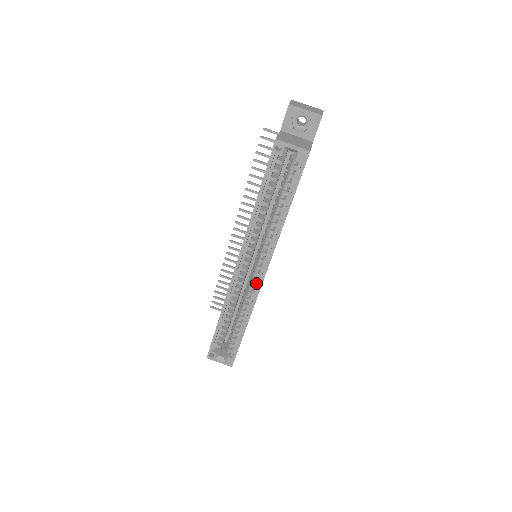
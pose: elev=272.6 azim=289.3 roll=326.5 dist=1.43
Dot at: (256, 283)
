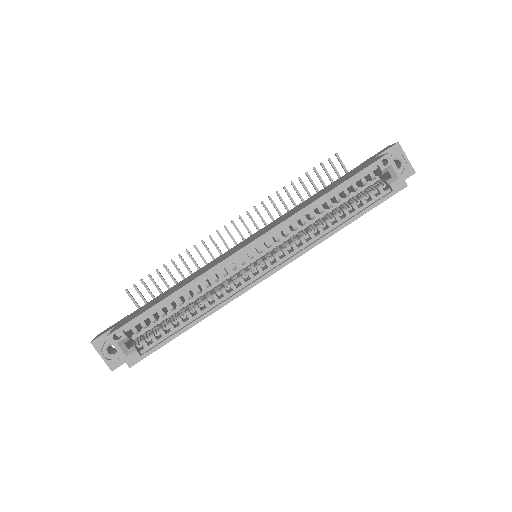
Dot at: (251, 279)
